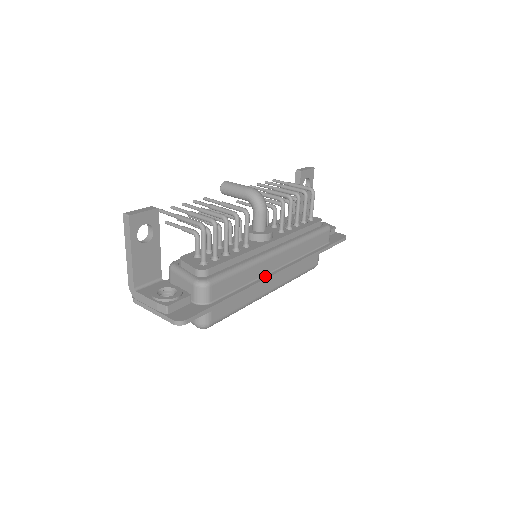
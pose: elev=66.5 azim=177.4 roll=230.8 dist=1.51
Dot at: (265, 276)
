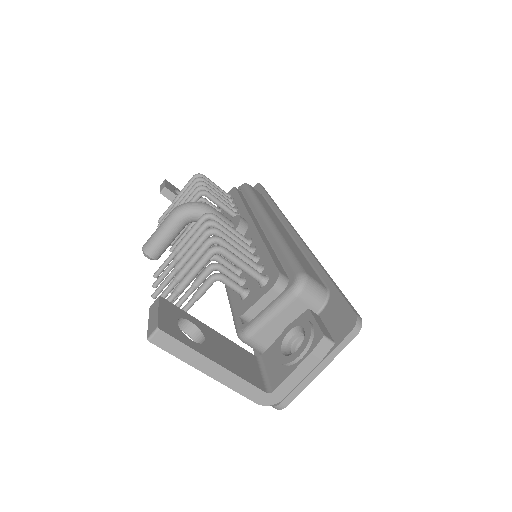
Dot at: (295, 240)
